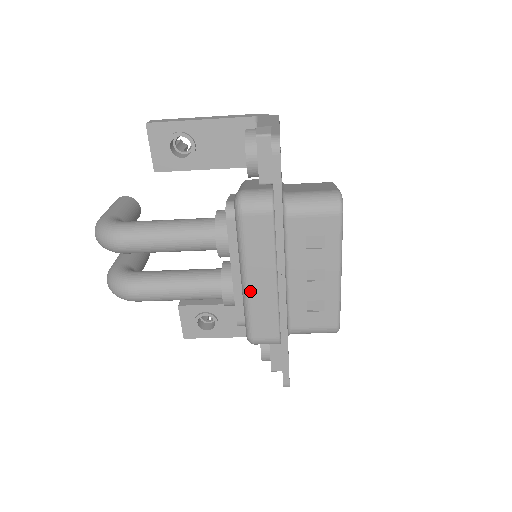
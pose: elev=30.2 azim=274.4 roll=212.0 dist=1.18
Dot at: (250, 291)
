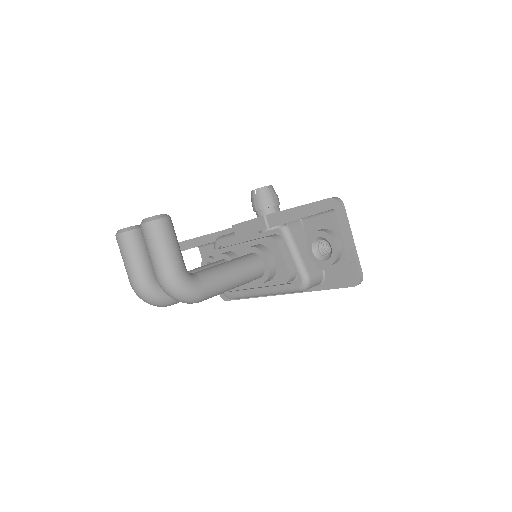
Dot at: occluded
